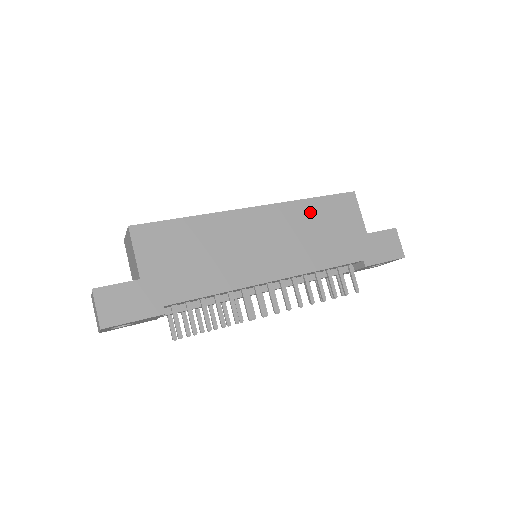
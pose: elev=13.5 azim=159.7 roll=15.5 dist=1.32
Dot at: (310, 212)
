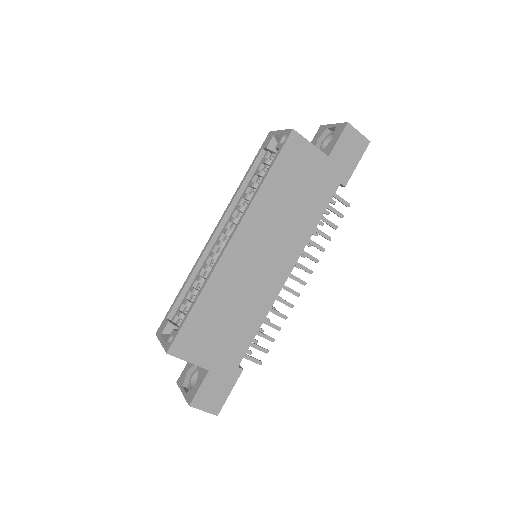
Dot at: (273, 193)
